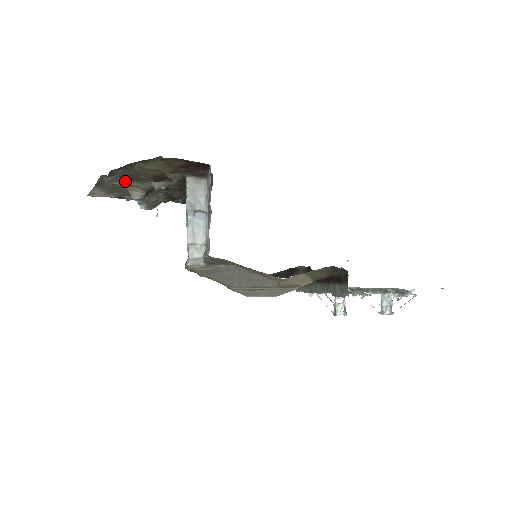
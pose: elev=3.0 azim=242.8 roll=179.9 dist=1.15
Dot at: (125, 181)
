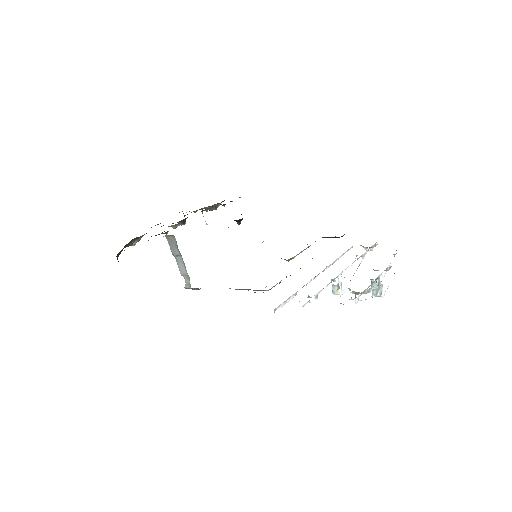
Dot at: occluded
